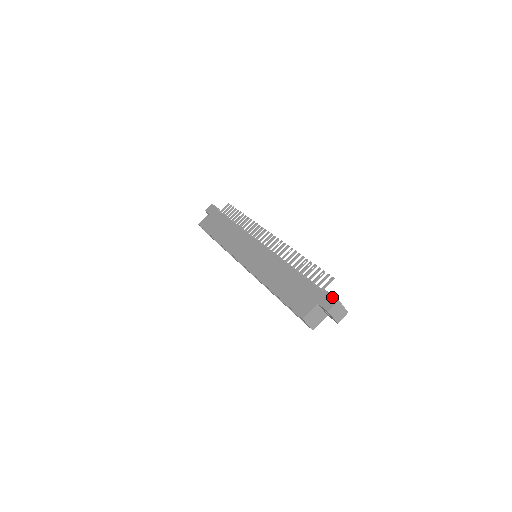
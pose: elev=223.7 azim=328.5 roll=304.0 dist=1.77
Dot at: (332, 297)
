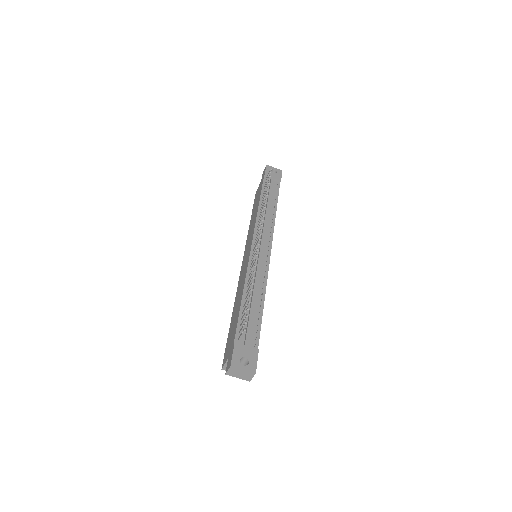
Dot at: (231, 358)
